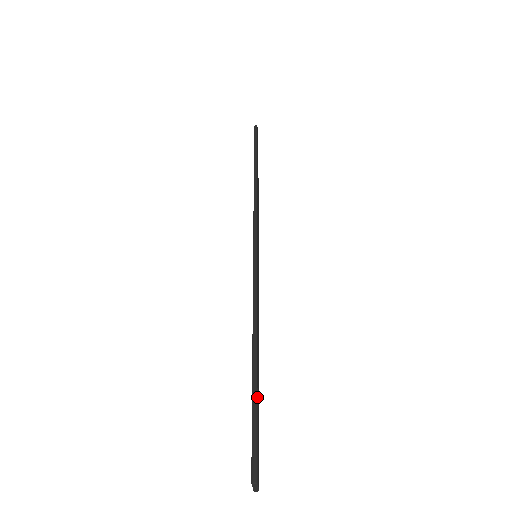
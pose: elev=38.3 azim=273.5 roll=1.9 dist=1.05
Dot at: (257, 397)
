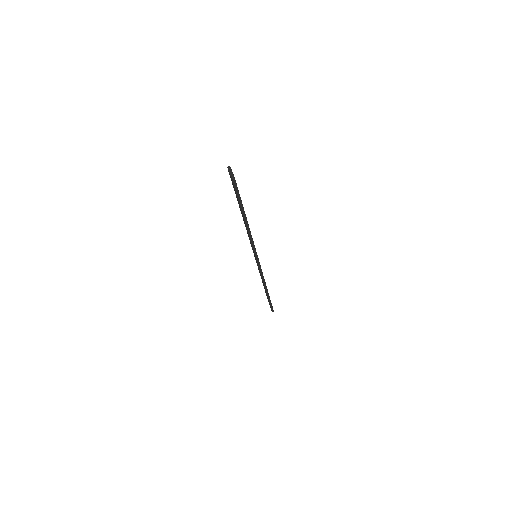
Dot at: occluded
